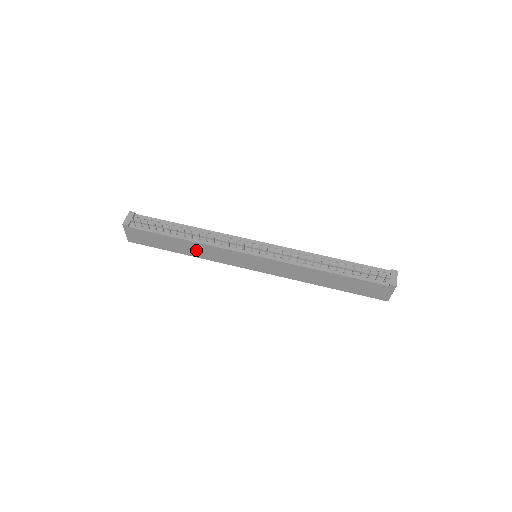
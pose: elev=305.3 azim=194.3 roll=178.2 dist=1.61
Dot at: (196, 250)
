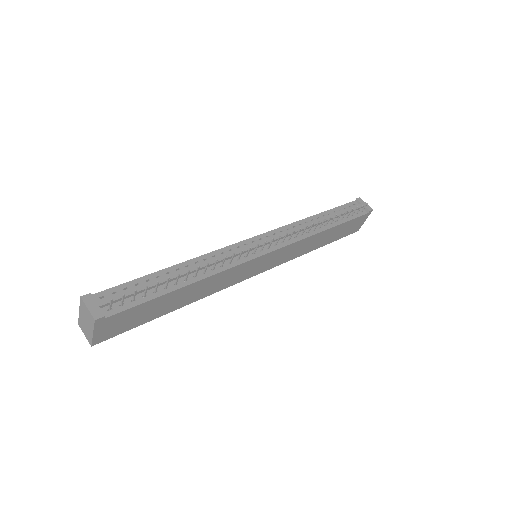
Dot at: (198, 291)
